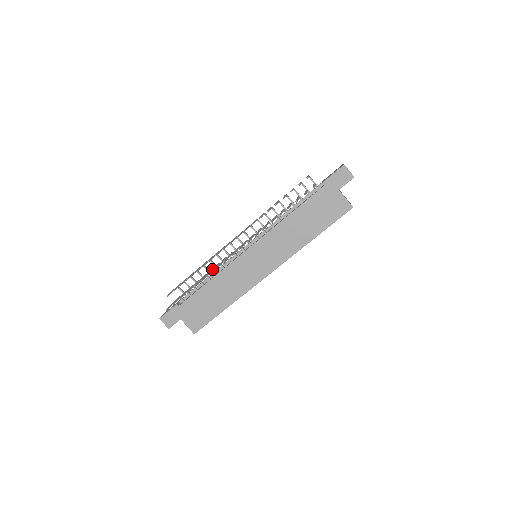
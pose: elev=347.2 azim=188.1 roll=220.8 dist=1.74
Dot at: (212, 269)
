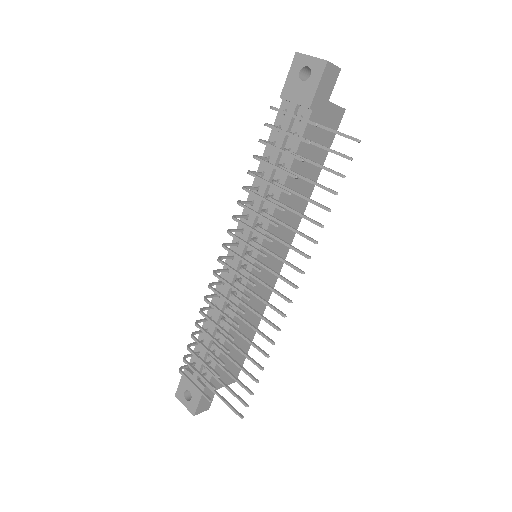
Dot at: occluded
